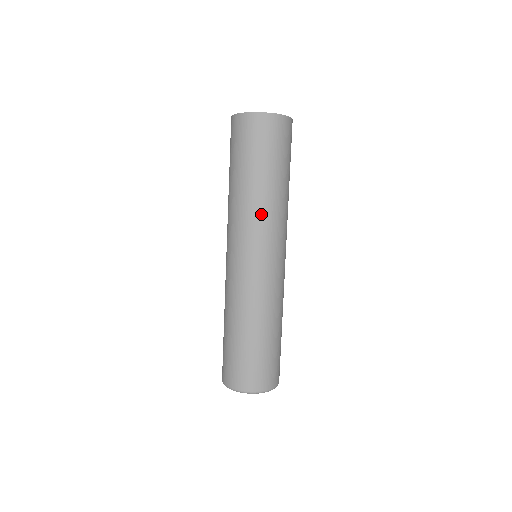
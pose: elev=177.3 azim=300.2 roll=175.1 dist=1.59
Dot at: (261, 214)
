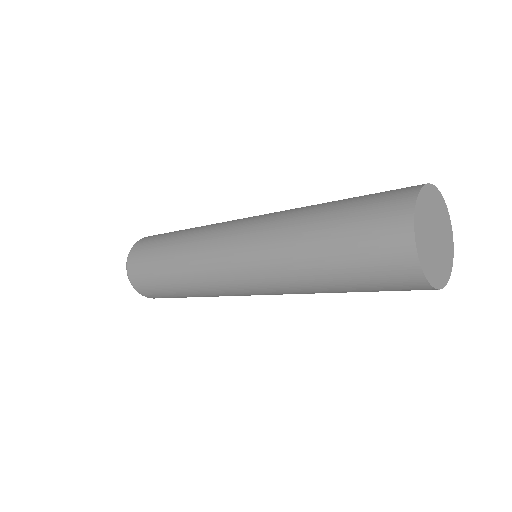
Dot at: occluded
